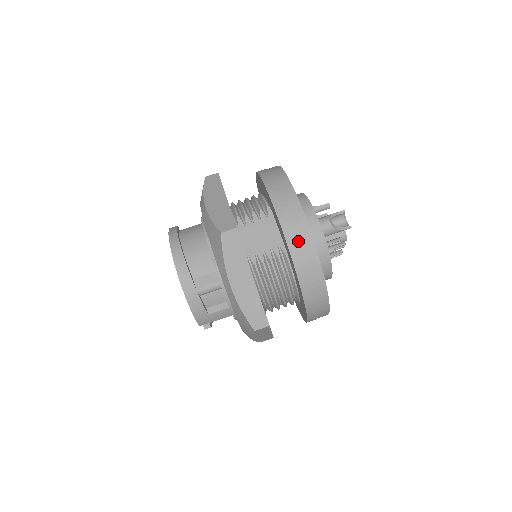
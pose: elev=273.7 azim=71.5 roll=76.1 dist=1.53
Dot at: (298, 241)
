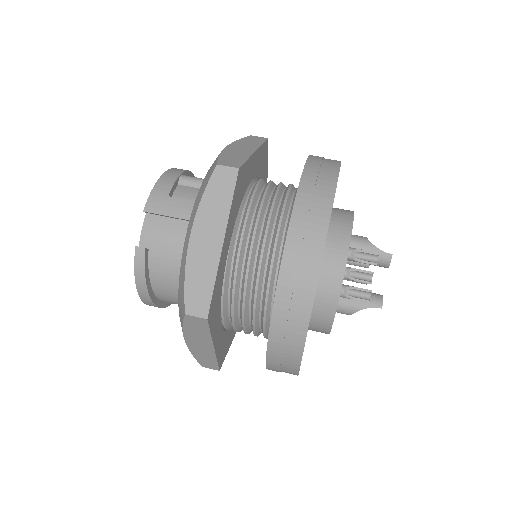
Dot at: (323, 158)
